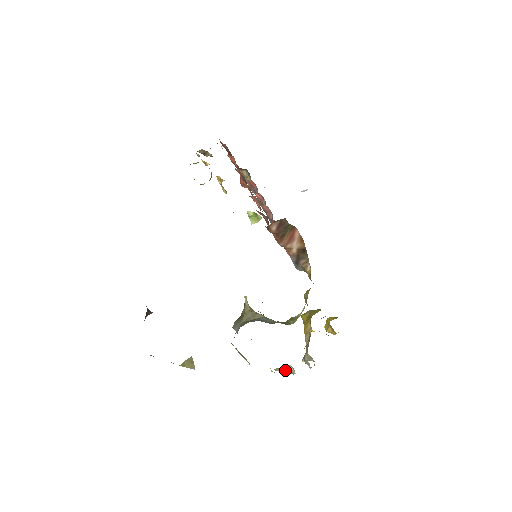
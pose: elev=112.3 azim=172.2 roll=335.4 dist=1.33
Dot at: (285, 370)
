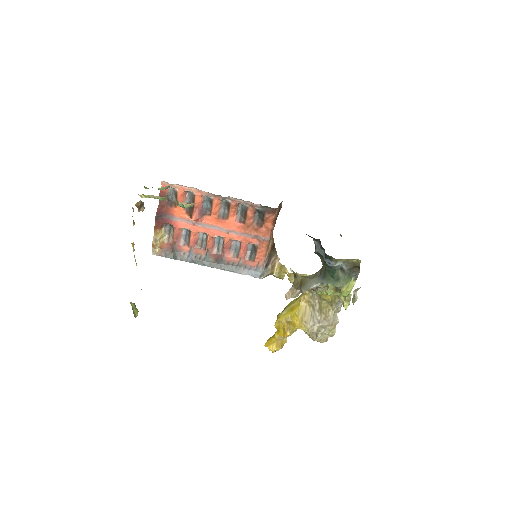
Dot at: (352, 299)
